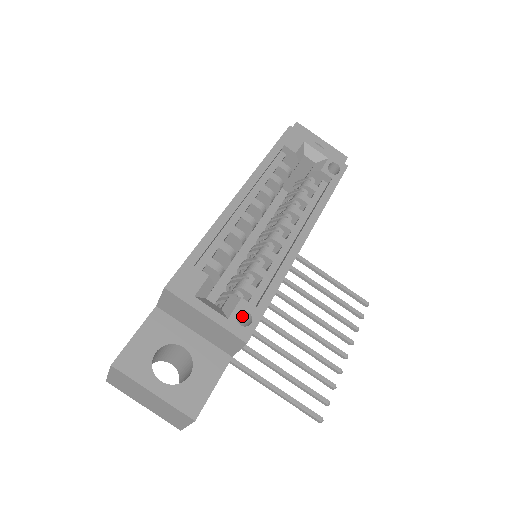
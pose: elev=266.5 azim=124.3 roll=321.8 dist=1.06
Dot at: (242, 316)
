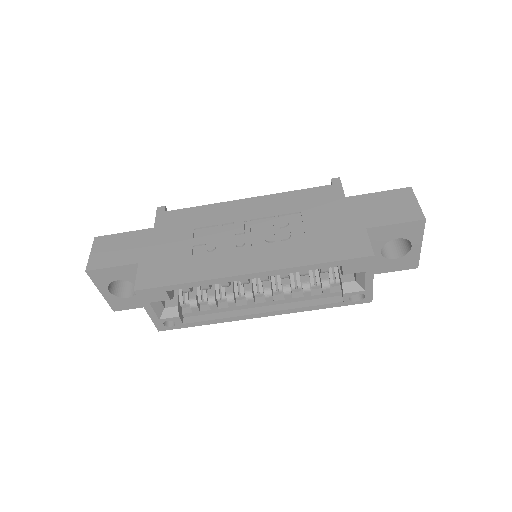
Dot at: occluded
